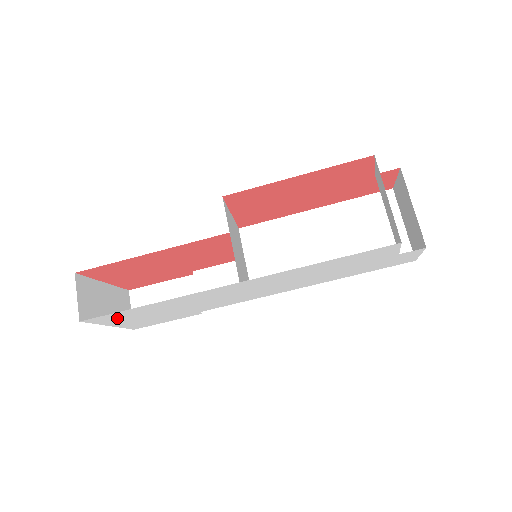
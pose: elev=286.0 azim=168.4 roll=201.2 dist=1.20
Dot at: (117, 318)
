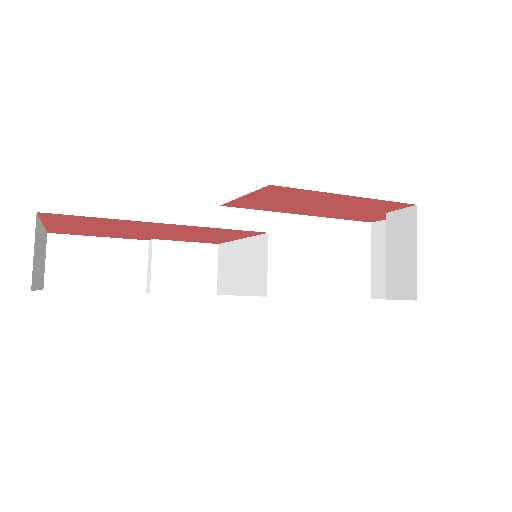
Dot at: occluded
